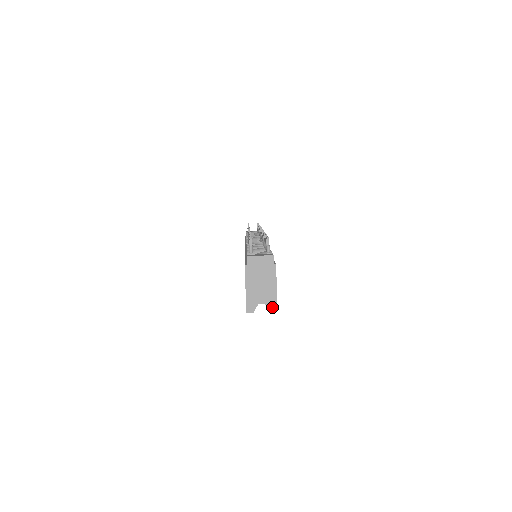
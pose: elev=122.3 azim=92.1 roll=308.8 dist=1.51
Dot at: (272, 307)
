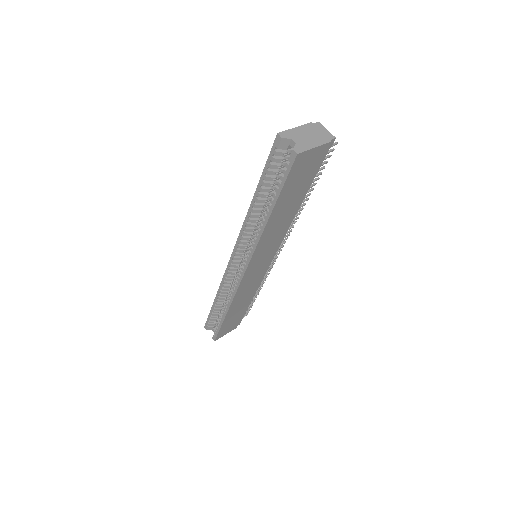
Dot at: (298, 149)
